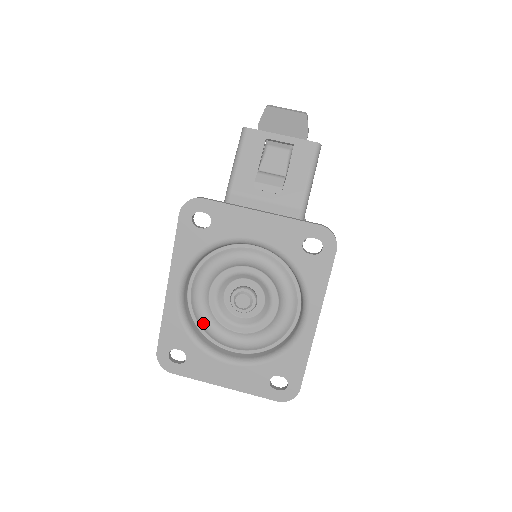
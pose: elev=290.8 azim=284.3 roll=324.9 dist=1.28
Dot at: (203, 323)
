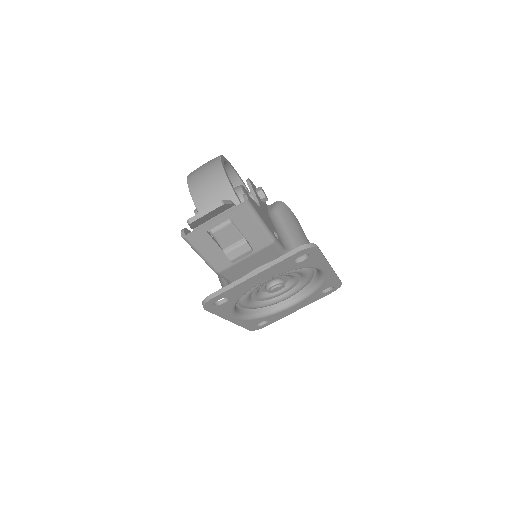
Dot at: occluded
